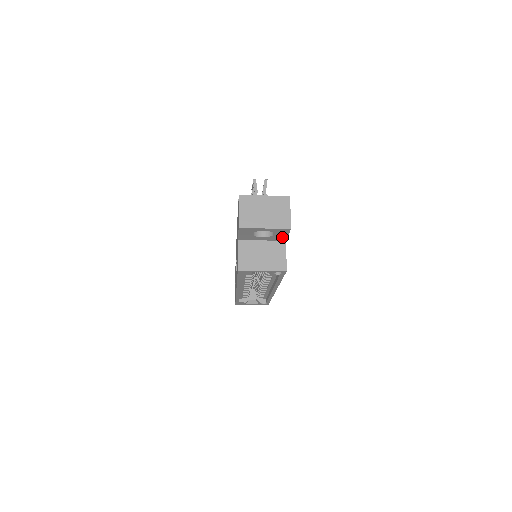
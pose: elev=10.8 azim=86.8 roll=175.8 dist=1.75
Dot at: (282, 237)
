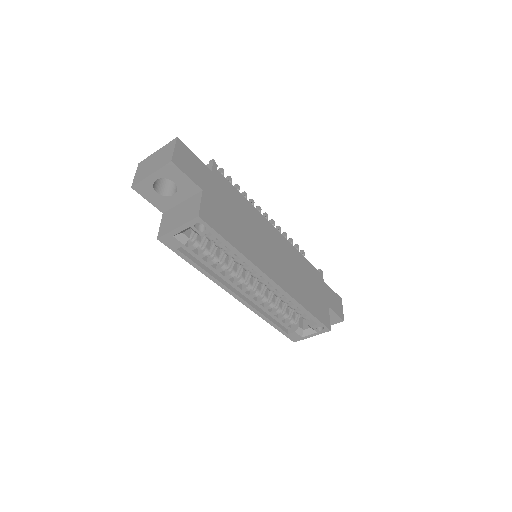
Dot at: (189, 185)
